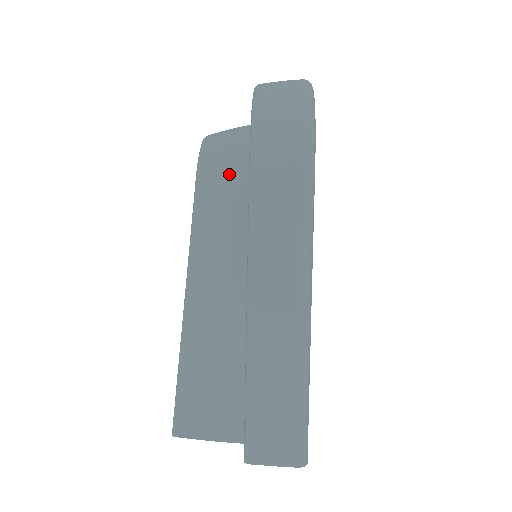
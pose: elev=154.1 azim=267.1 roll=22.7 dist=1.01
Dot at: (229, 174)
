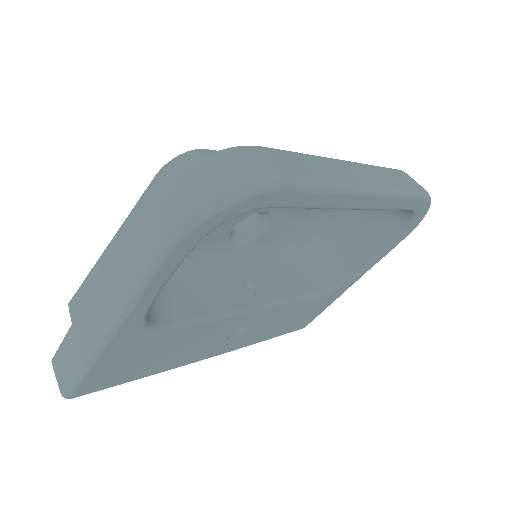
Dot at: occluded
